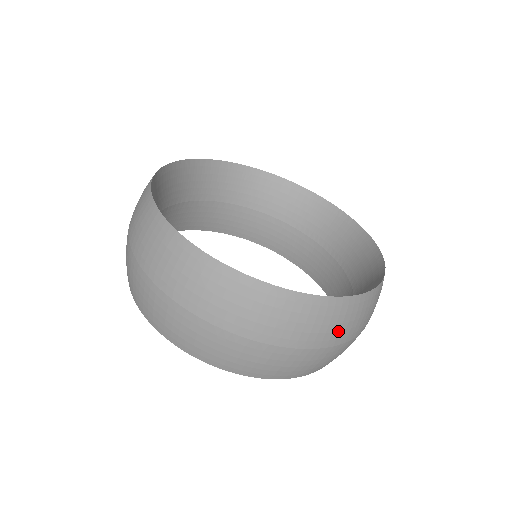
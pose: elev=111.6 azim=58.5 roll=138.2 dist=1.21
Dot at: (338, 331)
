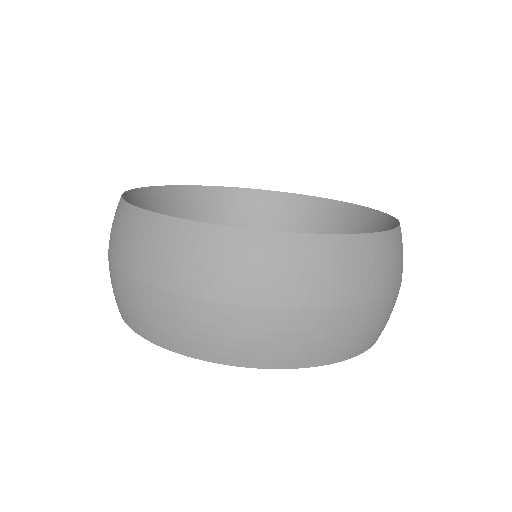
Dot at: (378, 278)
